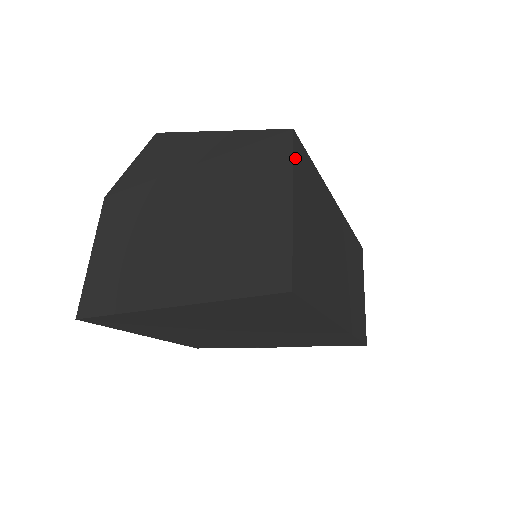
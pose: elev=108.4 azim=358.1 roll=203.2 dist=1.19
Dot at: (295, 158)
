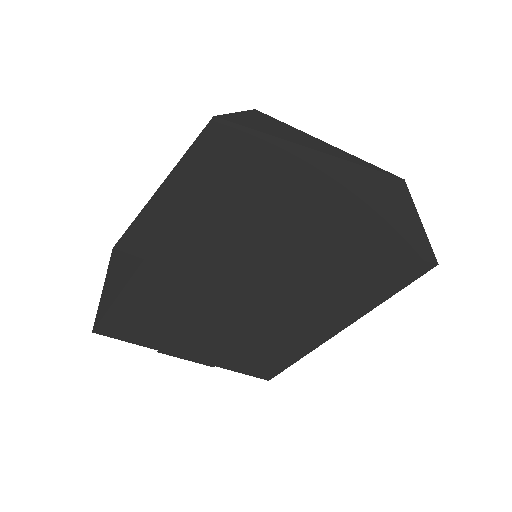
Dot at: occluded
